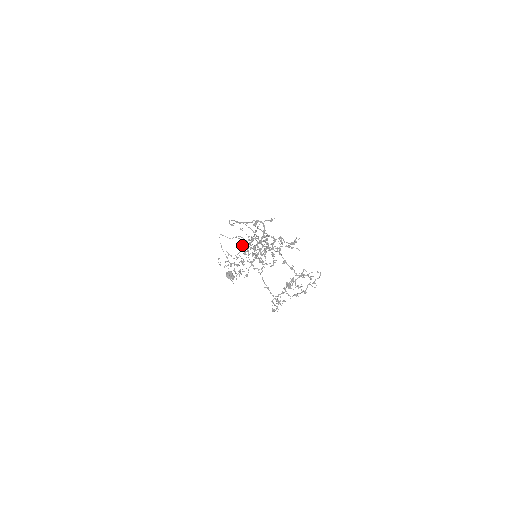
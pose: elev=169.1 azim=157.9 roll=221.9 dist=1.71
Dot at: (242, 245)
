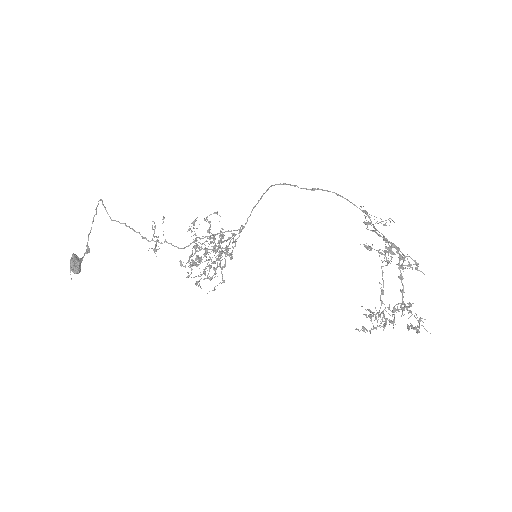
Dot at: occluded
